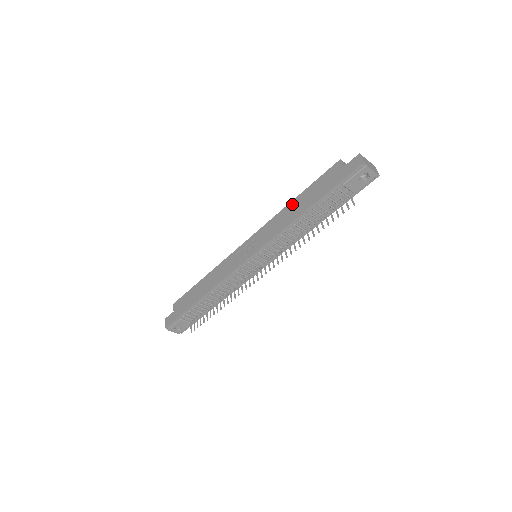
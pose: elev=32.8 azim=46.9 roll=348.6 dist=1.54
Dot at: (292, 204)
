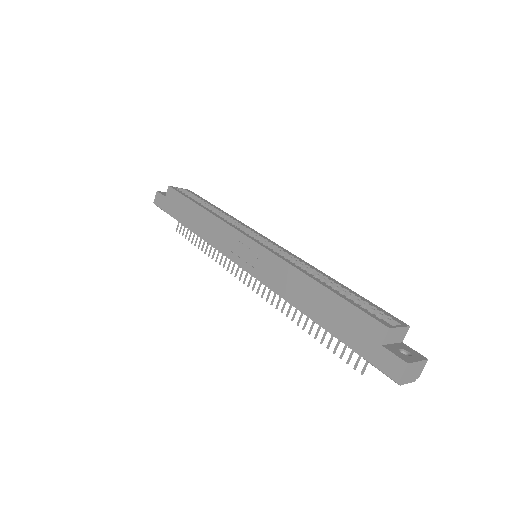
Dot at: (310, 284)
